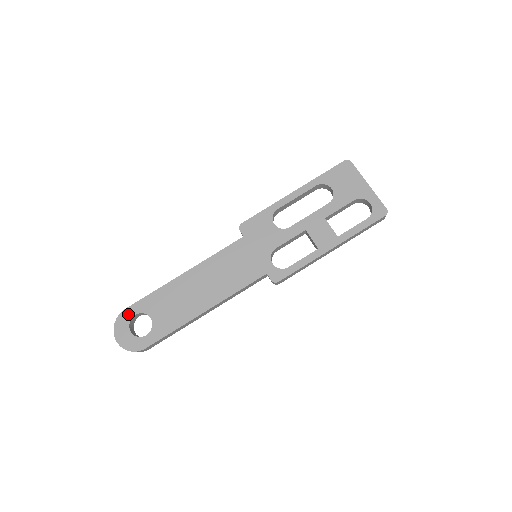
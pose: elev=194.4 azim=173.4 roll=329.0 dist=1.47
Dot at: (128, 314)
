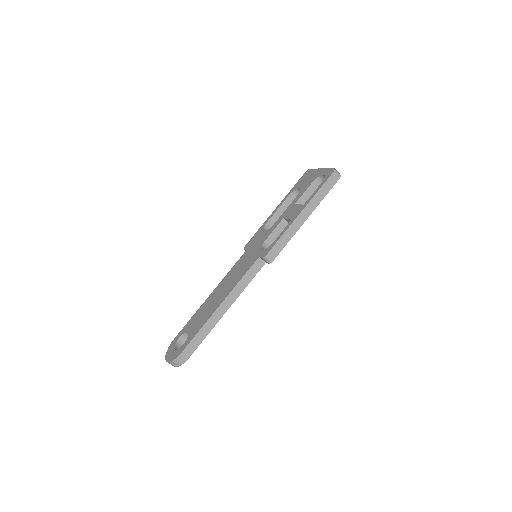
Dot at: (175, 340)
